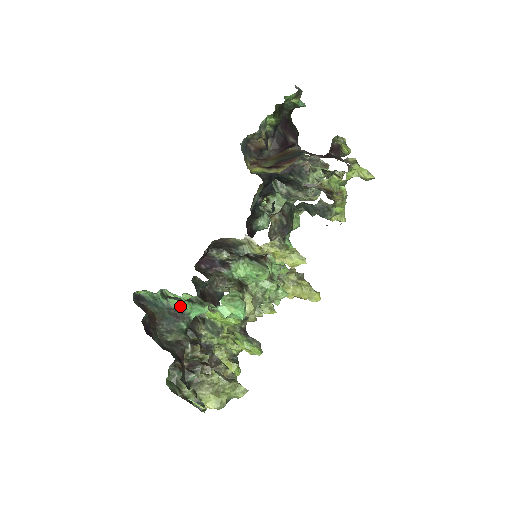
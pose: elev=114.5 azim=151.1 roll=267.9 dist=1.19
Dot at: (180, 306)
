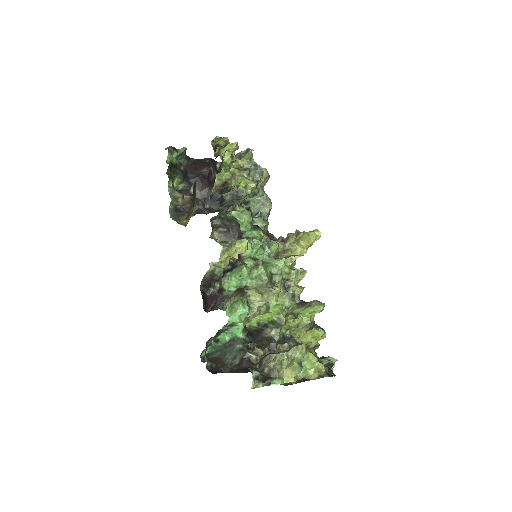
Dot at: (228, 337)
